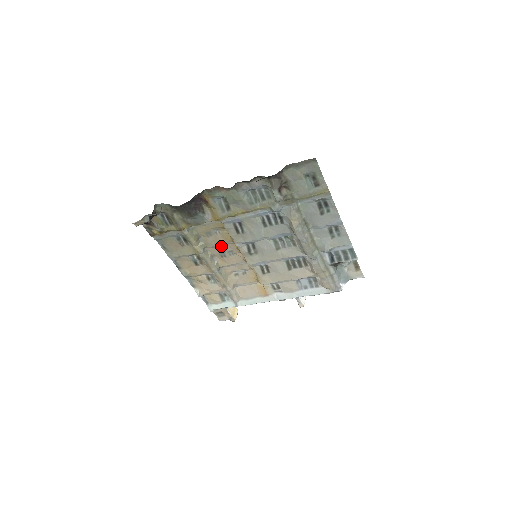
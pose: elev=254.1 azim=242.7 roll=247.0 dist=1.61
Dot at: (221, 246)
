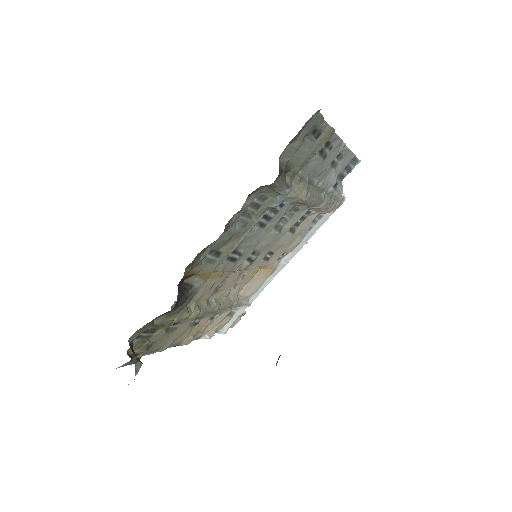
Dot at: (213, 285)
